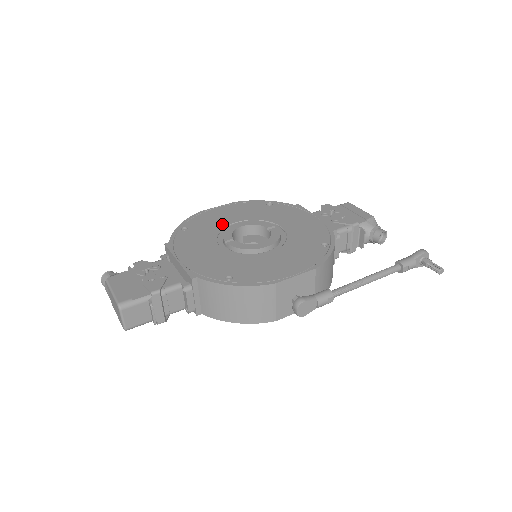
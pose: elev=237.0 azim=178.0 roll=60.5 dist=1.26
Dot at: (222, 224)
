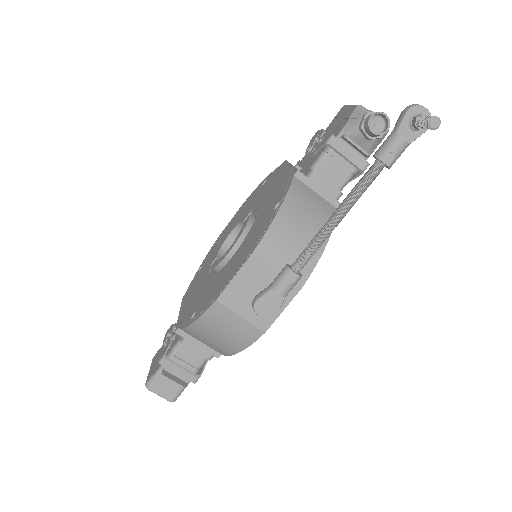
Dot at: occluded
